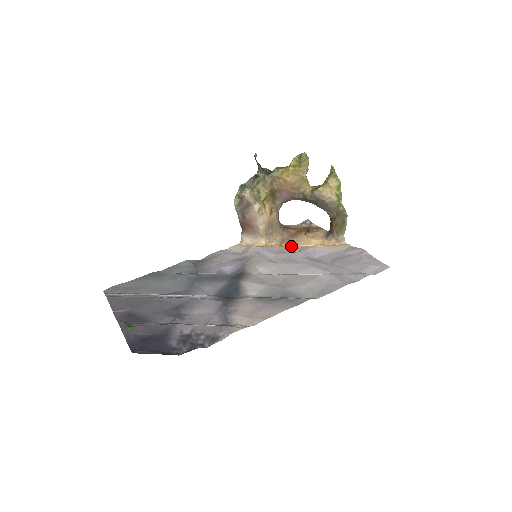
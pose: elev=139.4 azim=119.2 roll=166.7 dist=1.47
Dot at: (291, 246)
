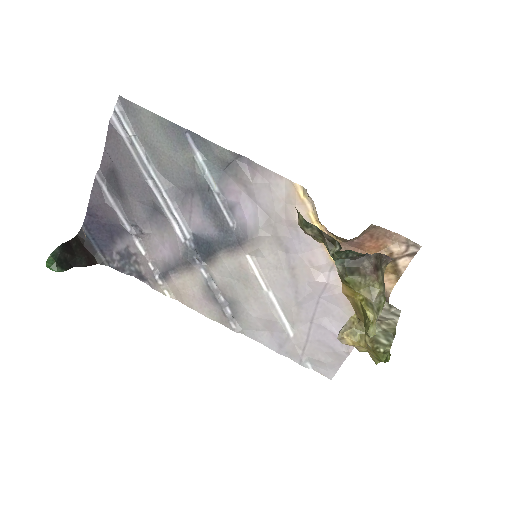
Dot at: (330, 261)
